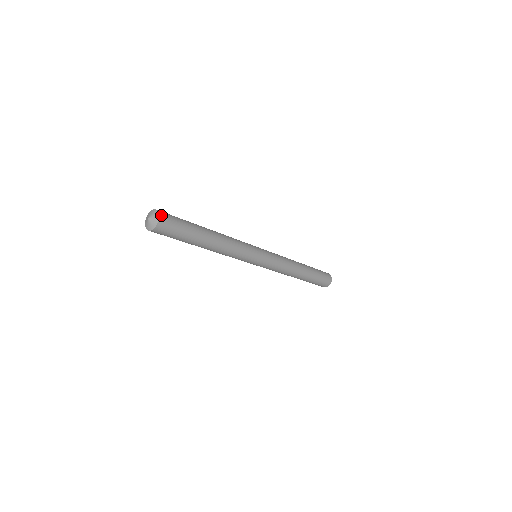
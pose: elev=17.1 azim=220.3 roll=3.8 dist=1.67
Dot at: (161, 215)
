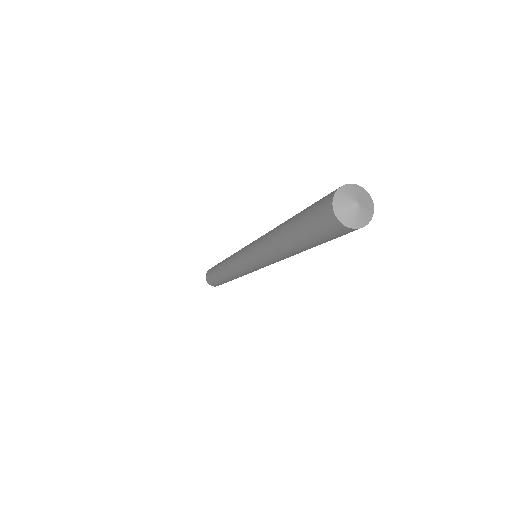
Dot at: (365, 194)
